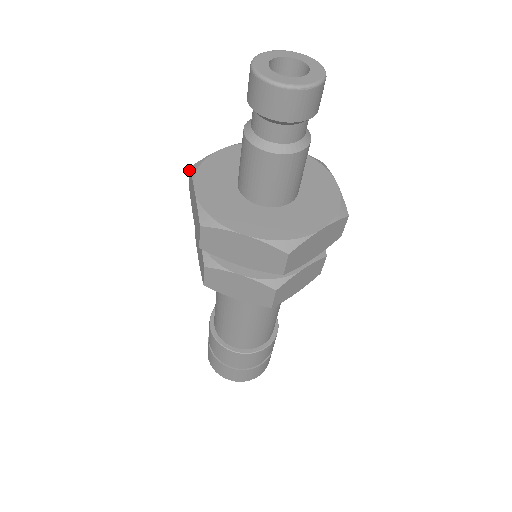
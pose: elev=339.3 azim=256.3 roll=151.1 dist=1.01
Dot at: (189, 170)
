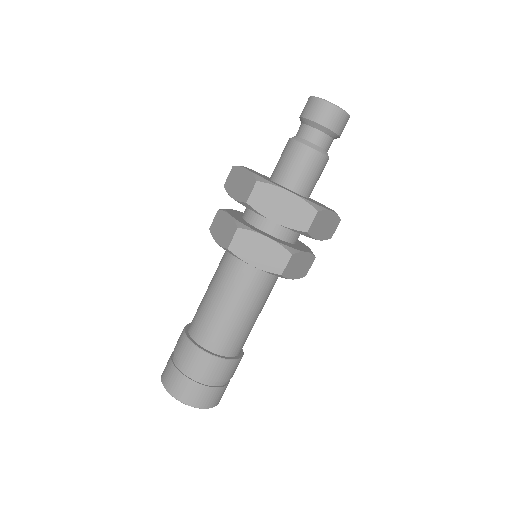
Dot at: (232, 168)
